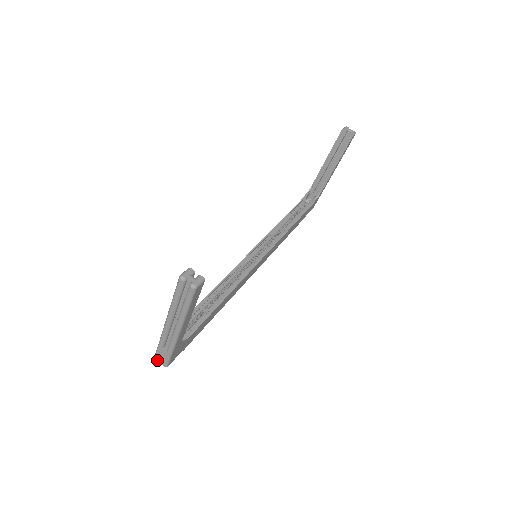
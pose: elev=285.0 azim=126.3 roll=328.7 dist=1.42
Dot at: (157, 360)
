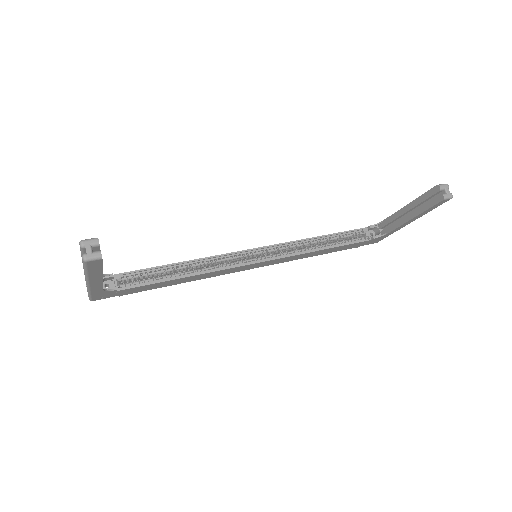
Dot at: occluded
